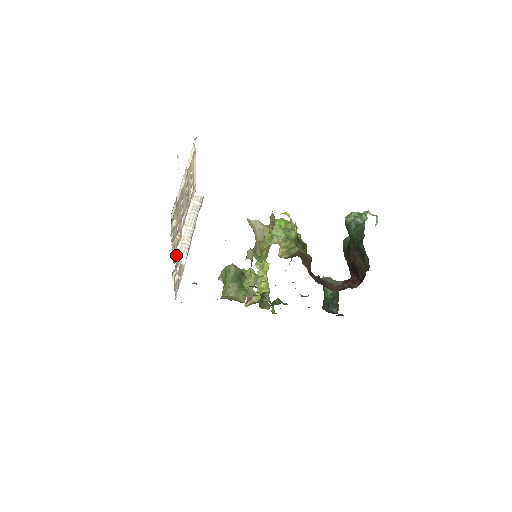
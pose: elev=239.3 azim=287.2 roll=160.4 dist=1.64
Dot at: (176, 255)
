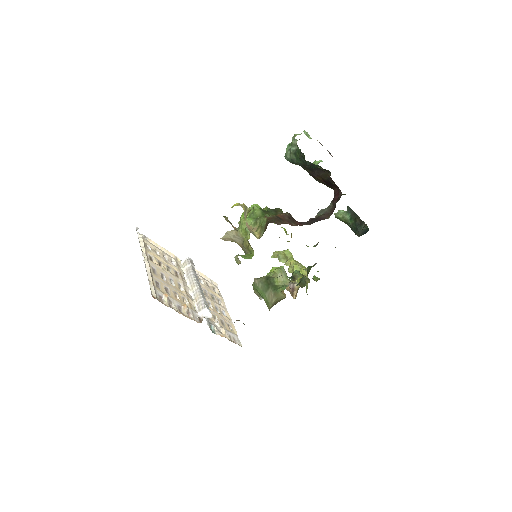
Dot at: (199, 316)
